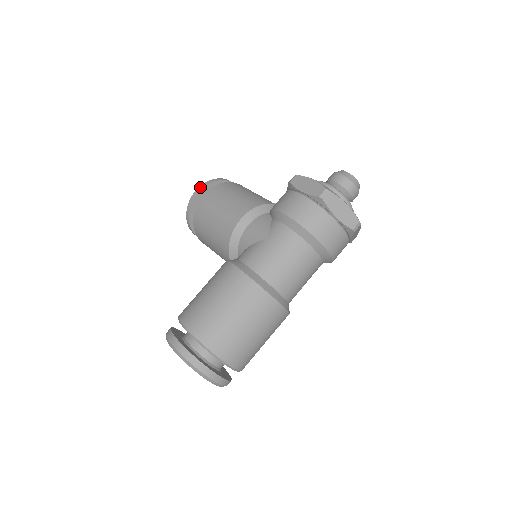
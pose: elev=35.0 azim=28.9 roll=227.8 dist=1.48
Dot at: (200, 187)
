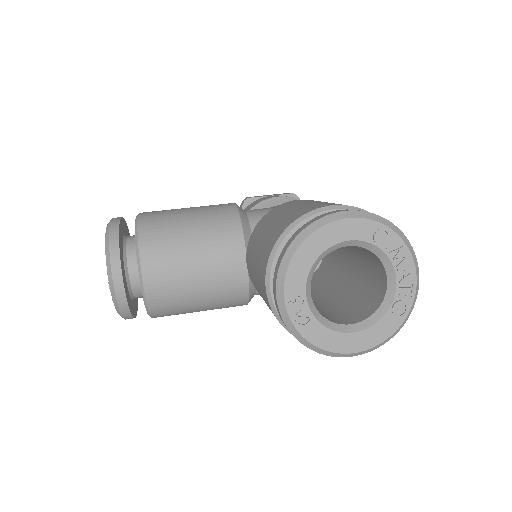
Dot at: occluded
